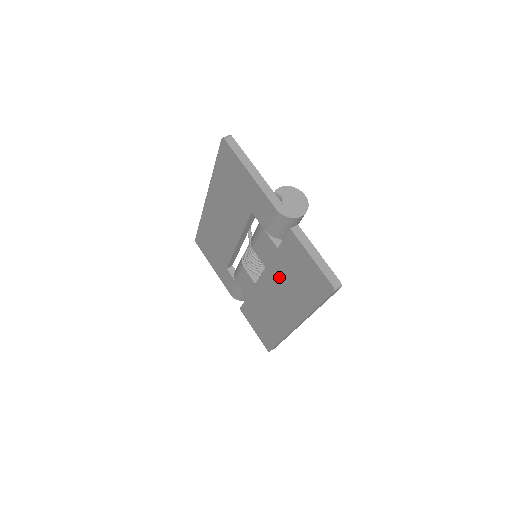
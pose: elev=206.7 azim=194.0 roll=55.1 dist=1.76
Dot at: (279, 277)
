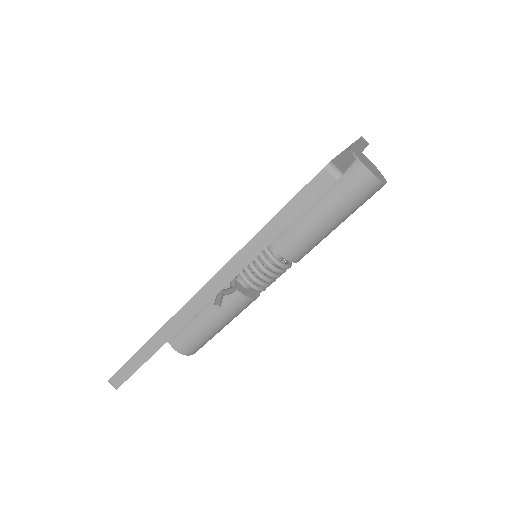
Dot at: occluded
